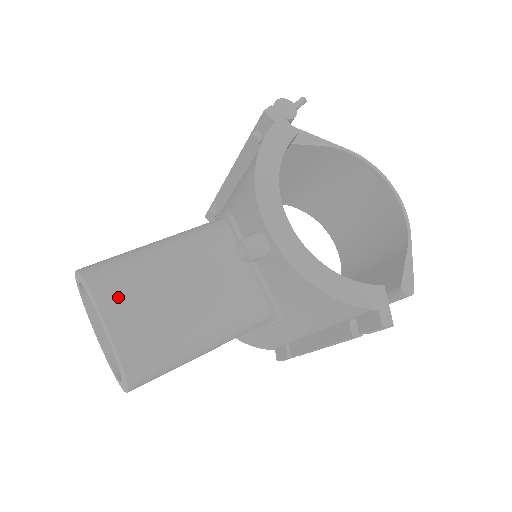
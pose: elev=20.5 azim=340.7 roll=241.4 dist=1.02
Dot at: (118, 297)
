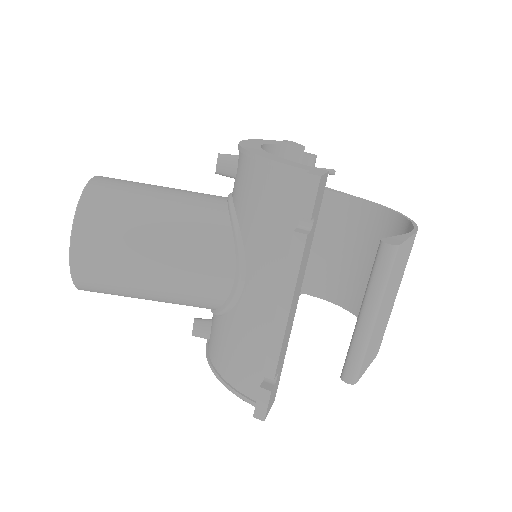
Dot at: occluded
